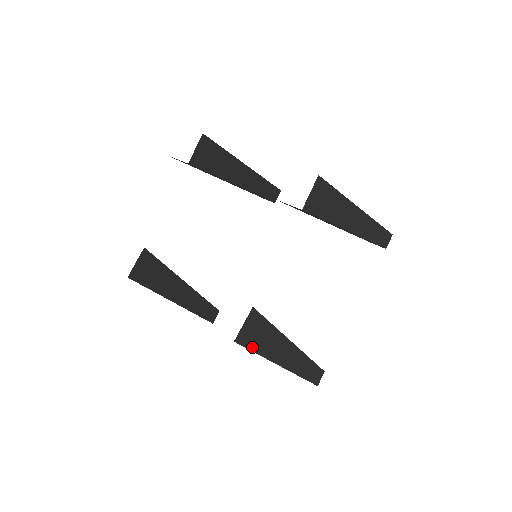
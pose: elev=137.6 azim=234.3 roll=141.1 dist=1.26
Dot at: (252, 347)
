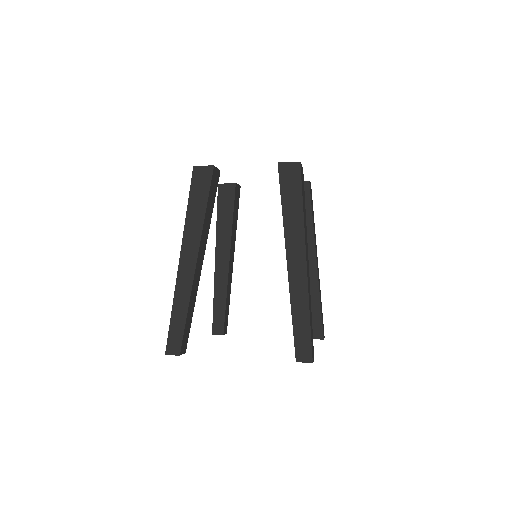
Dot at: (302, 187)
